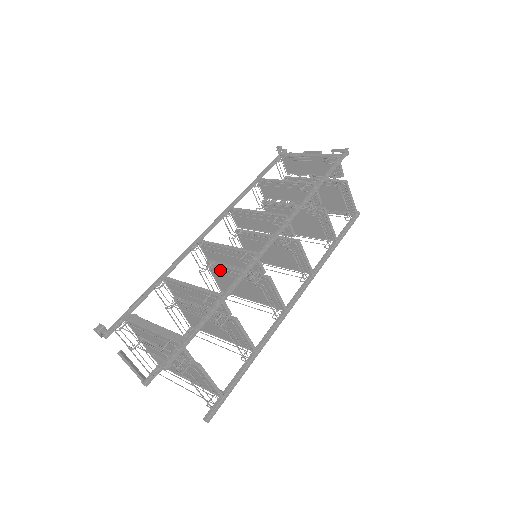
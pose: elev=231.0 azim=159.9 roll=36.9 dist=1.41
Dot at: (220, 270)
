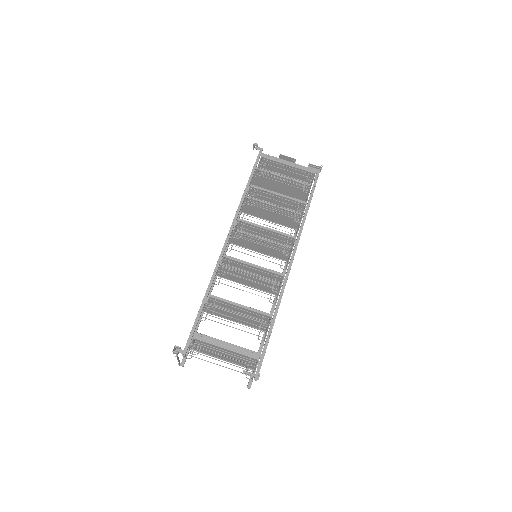
Dot at: occluded
